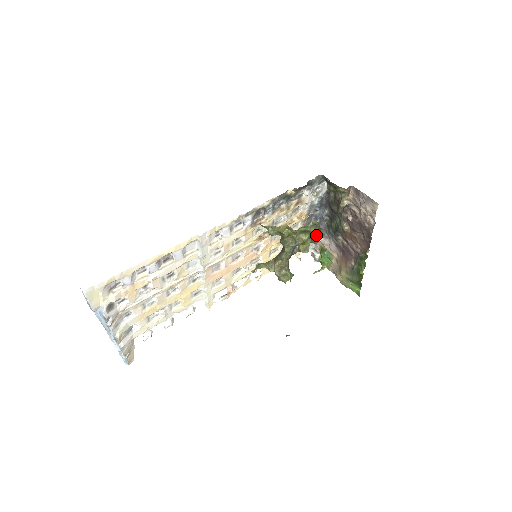
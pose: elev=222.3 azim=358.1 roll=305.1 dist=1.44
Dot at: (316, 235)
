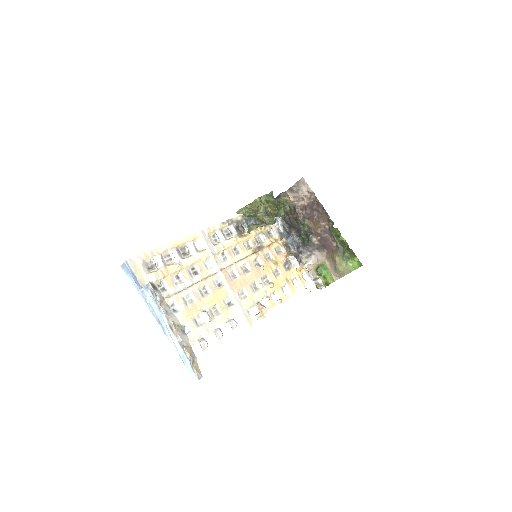
Dot at: (280, 209)
